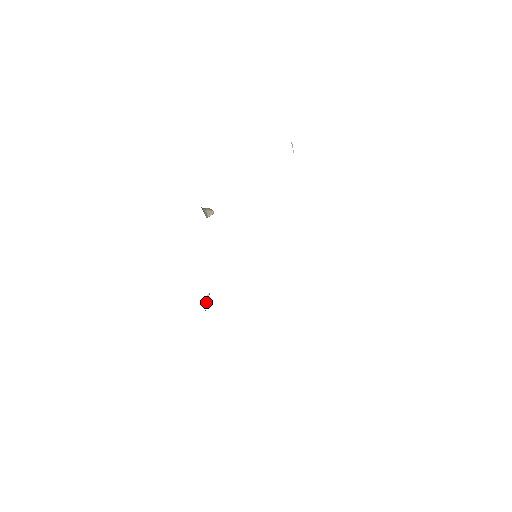
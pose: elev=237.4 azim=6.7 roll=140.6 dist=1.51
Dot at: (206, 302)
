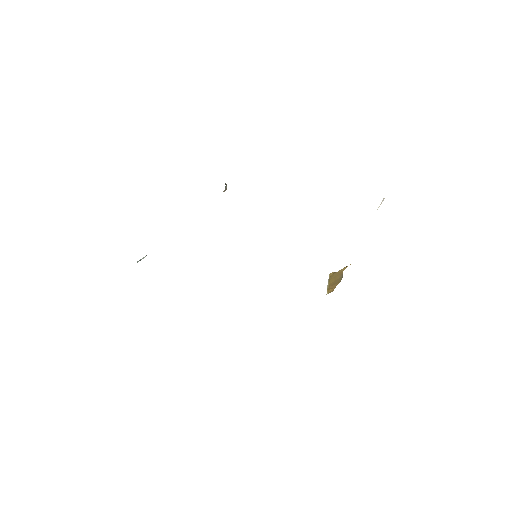
Dot at: (139, 260)
